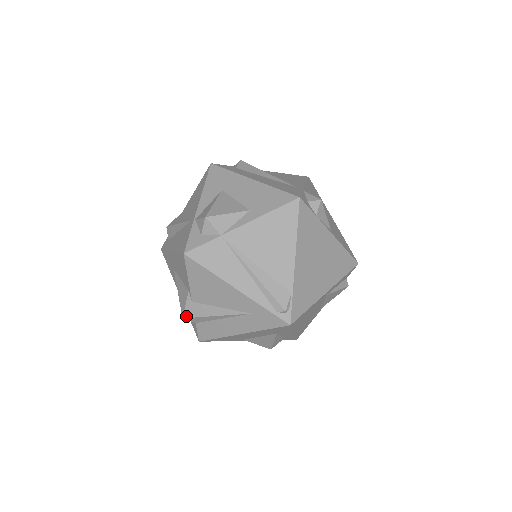
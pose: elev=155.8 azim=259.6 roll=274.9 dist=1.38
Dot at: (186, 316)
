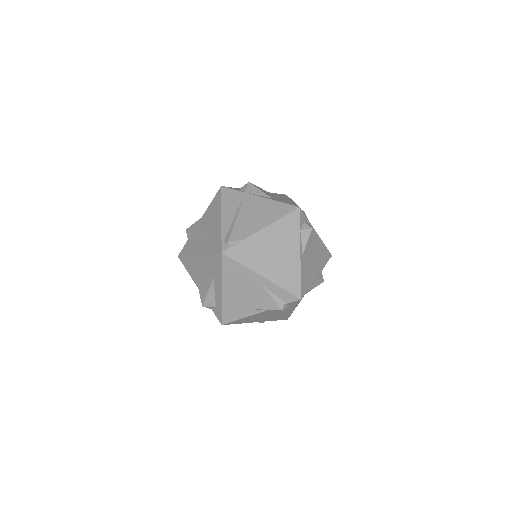
Dot at: (188, 229)
